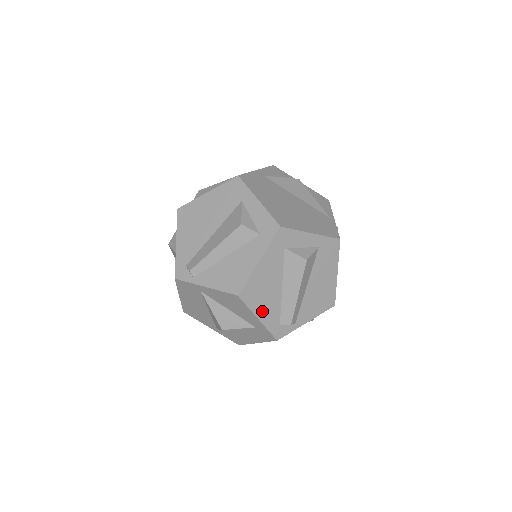
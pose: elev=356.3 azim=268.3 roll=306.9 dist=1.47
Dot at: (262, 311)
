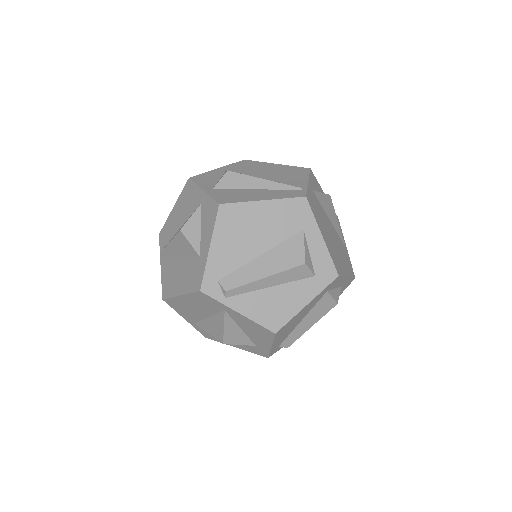
Dot at: (278, 340)
